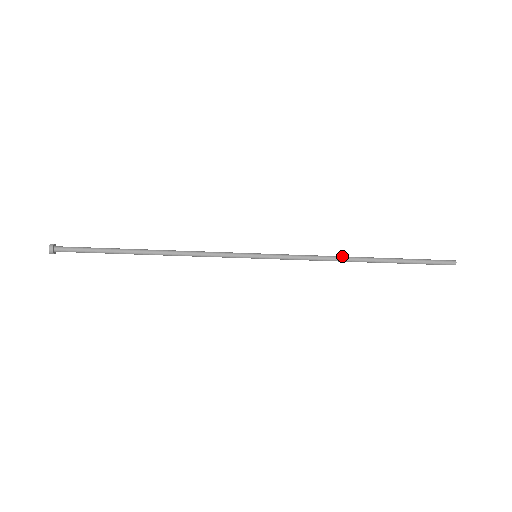
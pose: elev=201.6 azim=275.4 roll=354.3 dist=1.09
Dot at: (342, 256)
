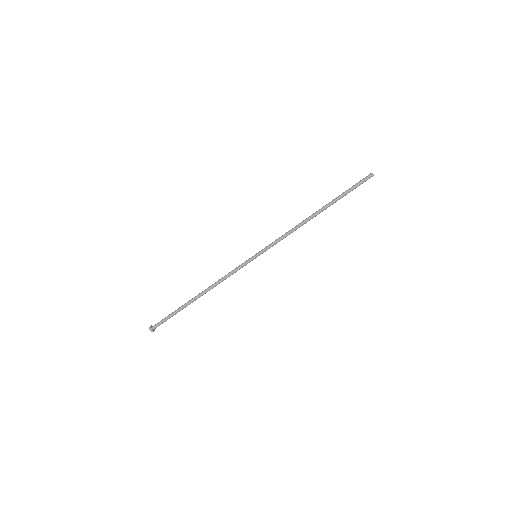
Dot at: (303, 221)
